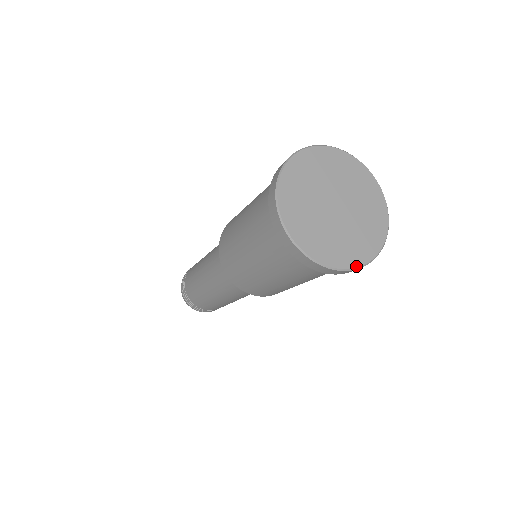
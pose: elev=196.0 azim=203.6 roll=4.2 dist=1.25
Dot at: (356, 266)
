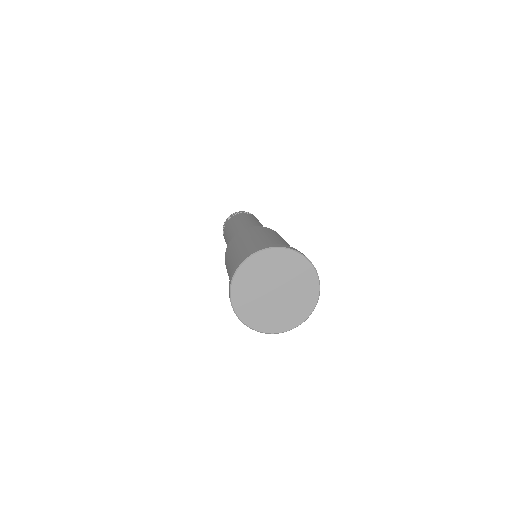
Dot at: (271, 332)
